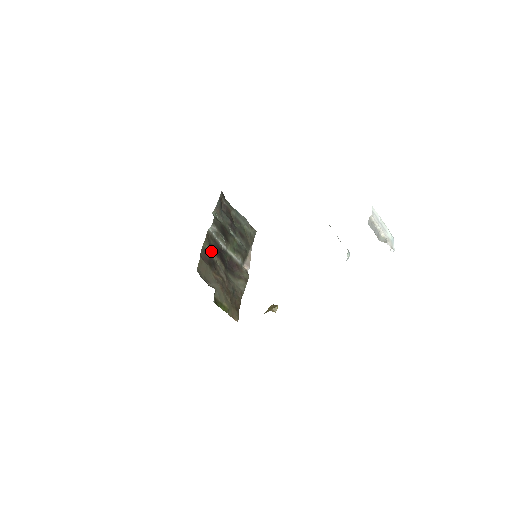
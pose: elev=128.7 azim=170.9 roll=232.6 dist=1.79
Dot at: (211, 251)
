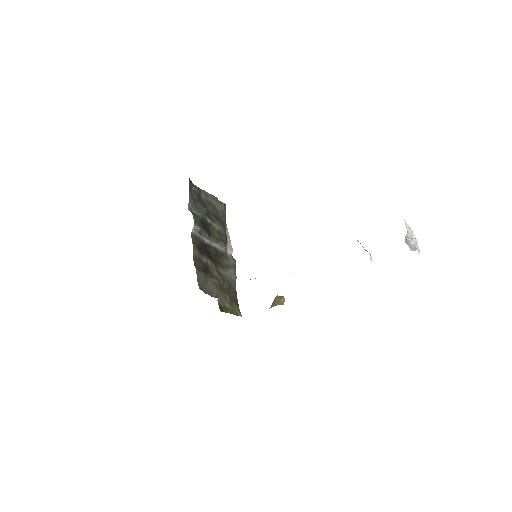
Dot at: (201, 255)
